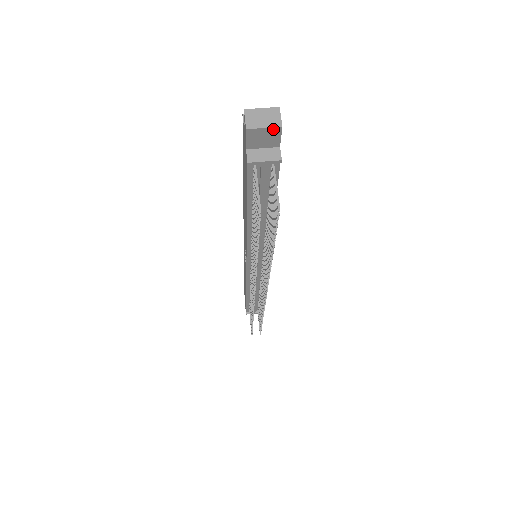
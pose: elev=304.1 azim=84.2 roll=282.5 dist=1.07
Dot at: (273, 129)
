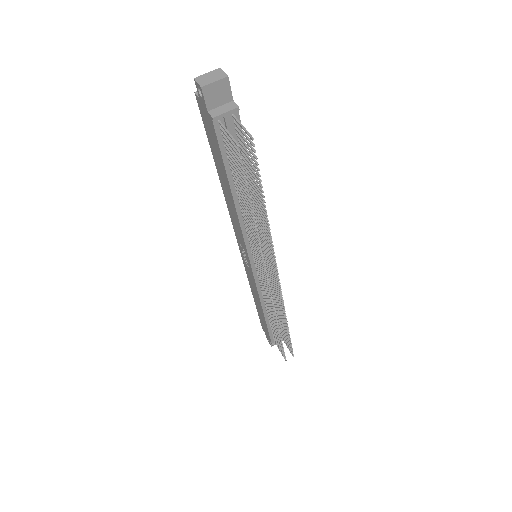
Dot at: (222, 81)
